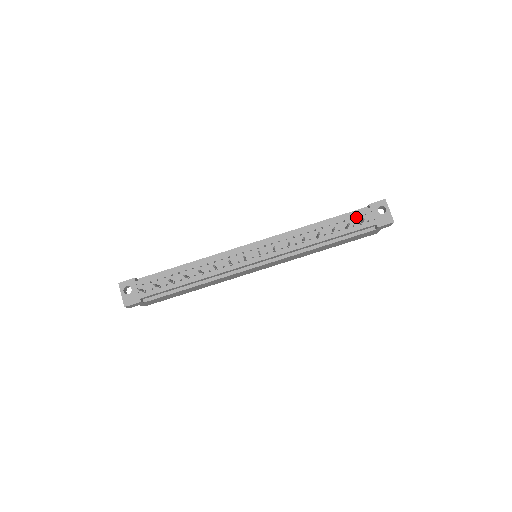
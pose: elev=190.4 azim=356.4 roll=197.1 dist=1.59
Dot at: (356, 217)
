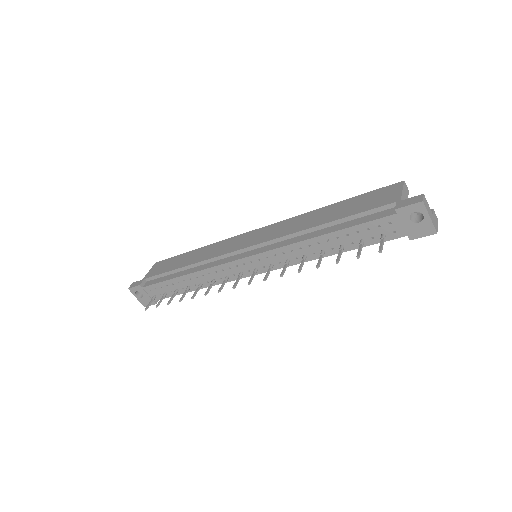
Dot at: (376, 227)
